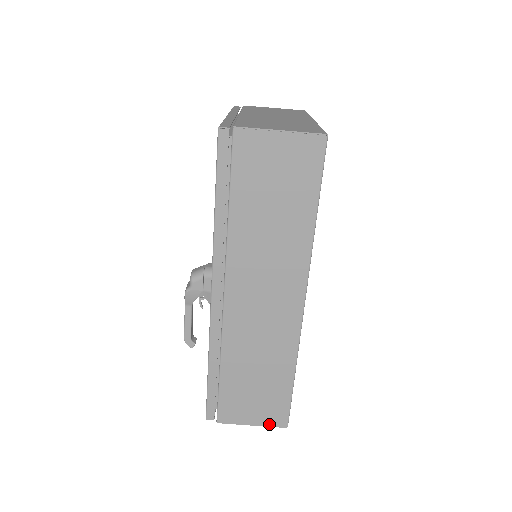
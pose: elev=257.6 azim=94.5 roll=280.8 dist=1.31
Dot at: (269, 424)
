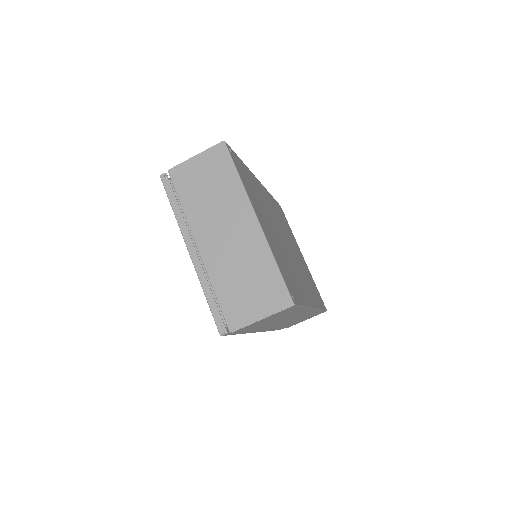
Dot at: occluded
